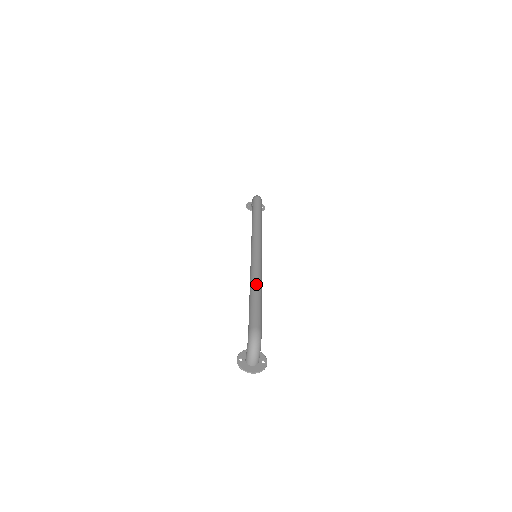
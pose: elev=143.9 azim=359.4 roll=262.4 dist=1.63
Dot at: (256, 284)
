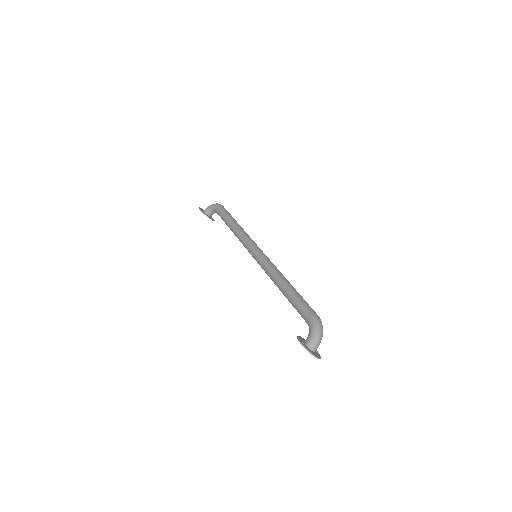
Dot at: (286, 279)
